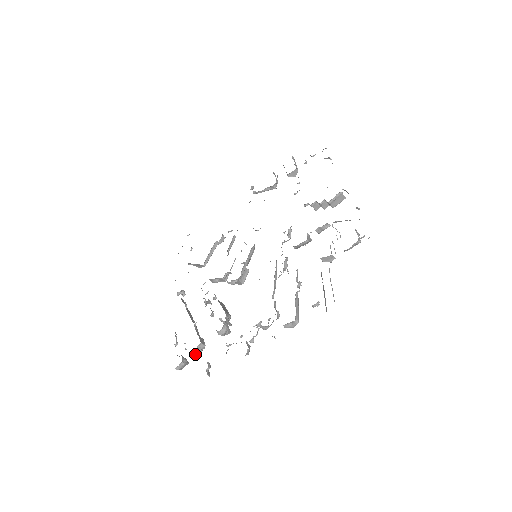
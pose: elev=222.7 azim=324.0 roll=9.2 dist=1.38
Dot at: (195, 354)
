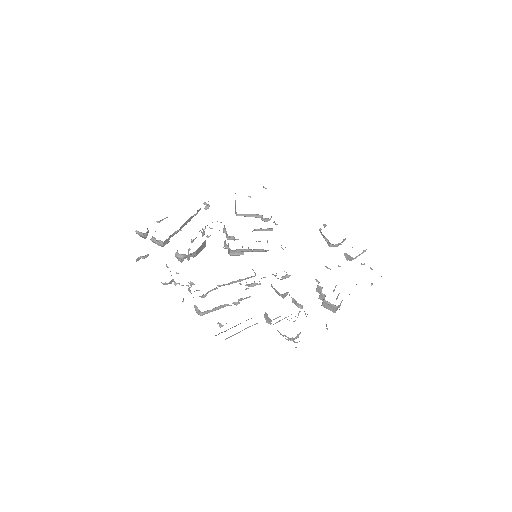
Dot at: (154, 241)
